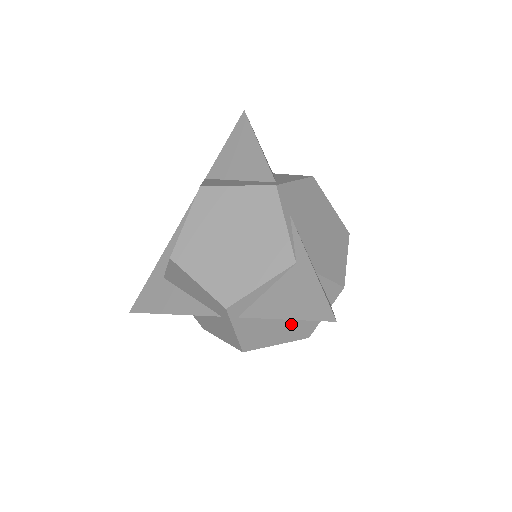
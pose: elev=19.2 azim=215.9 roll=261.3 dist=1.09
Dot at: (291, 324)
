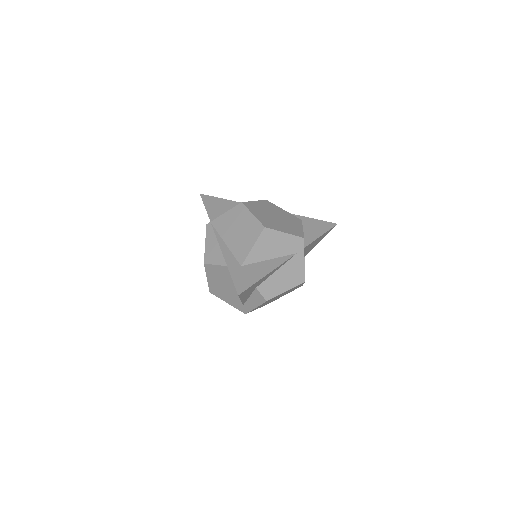
Dot at: occluded
